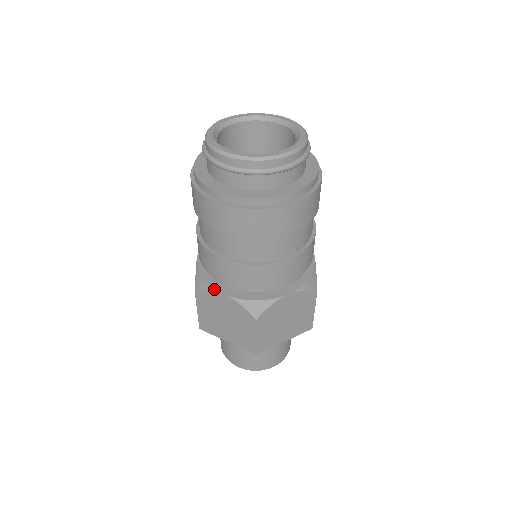
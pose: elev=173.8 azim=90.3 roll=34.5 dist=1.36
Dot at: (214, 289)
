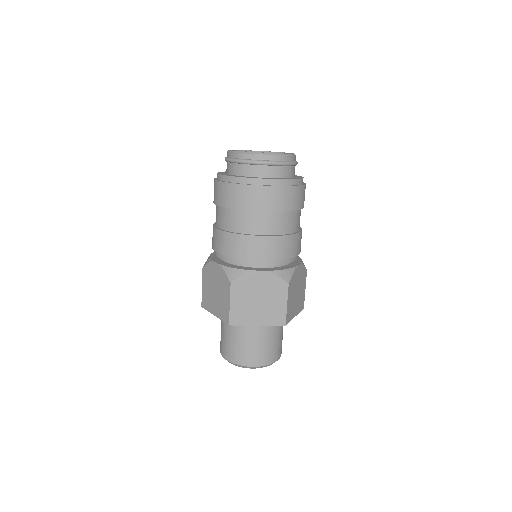
Dot at: (212, 260)
